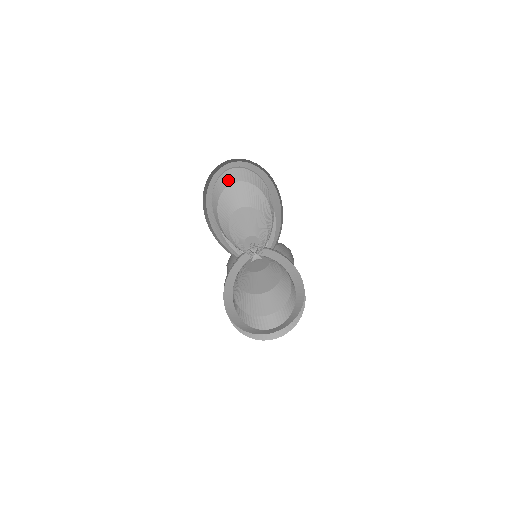
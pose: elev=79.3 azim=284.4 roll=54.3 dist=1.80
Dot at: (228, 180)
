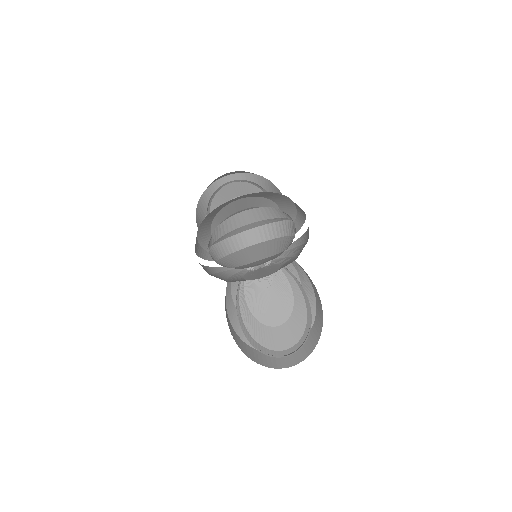
Dot at: occluded
